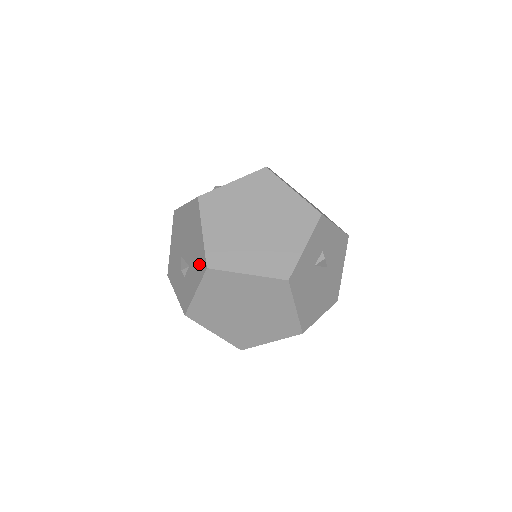
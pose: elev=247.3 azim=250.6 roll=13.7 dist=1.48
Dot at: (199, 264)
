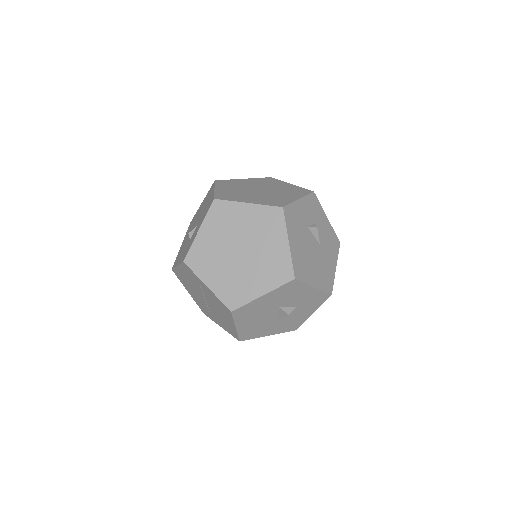
Dot at: (207, 208)
